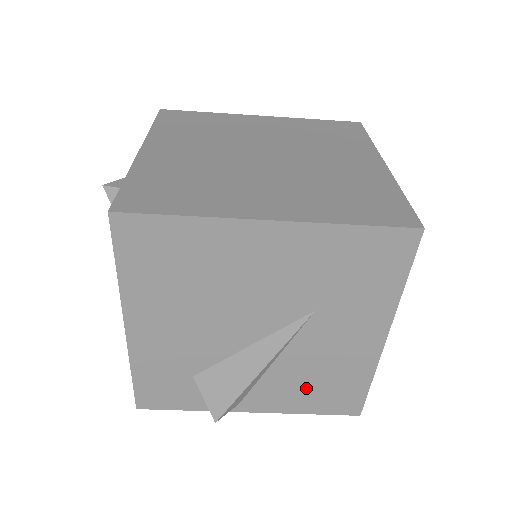
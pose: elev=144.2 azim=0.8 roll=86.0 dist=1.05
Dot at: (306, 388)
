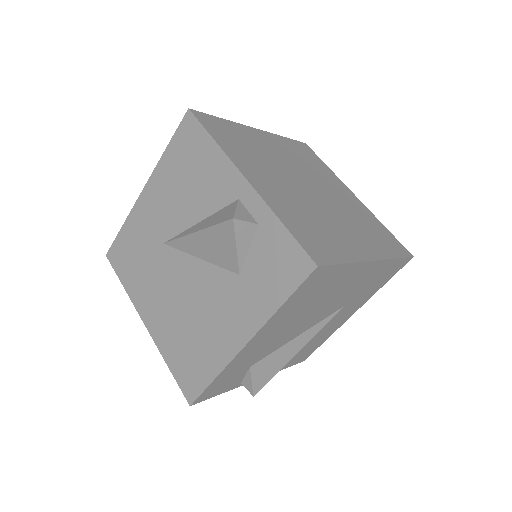
Dot at: (297, 353)
